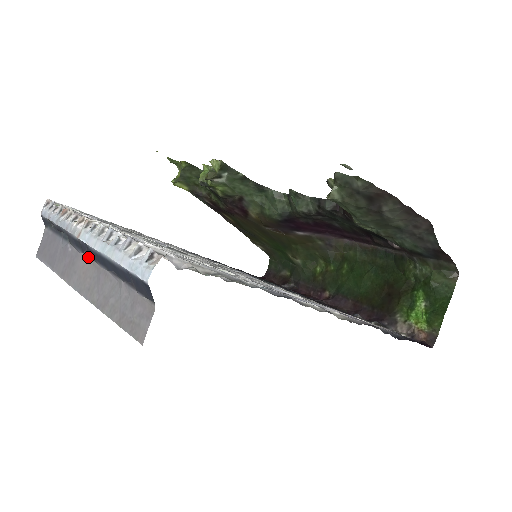
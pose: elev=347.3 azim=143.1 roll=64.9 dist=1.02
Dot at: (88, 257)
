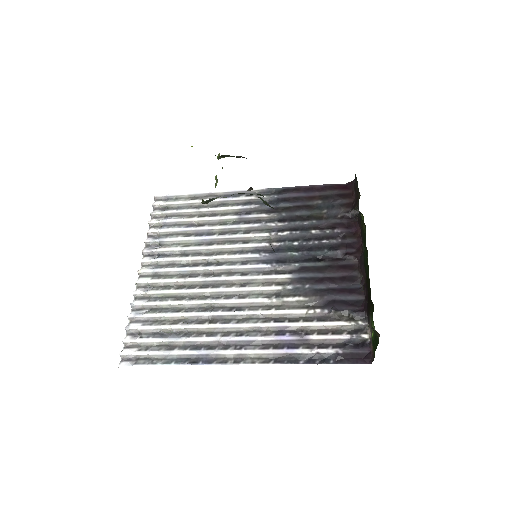
Dot at: occluded
